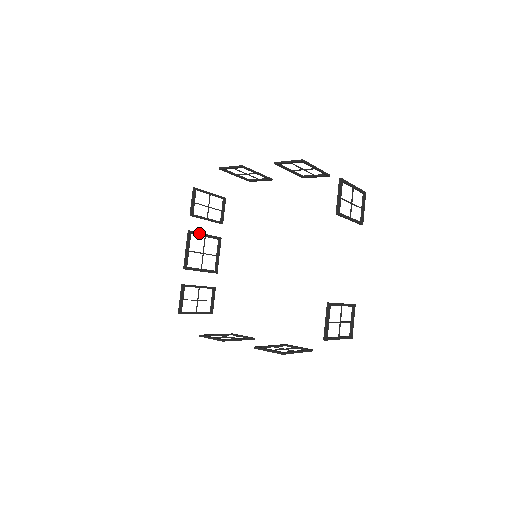
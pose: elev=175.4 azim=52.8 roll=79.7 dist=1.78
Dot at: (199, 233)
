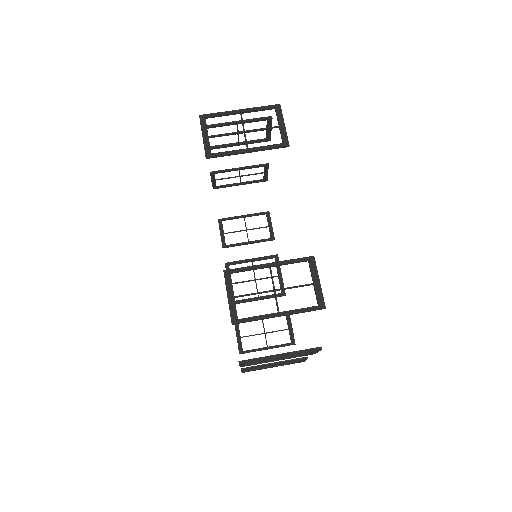
Dot at: (241, 261)
